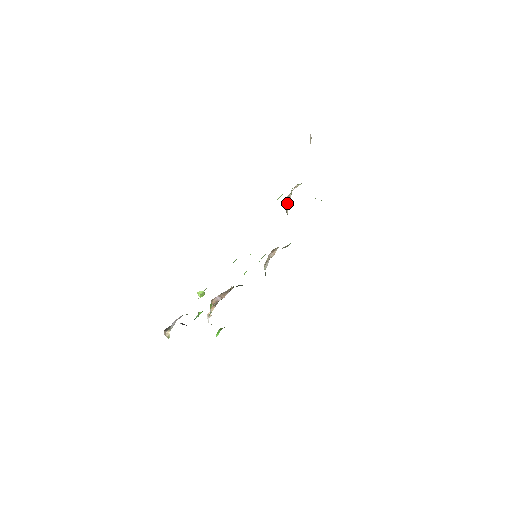
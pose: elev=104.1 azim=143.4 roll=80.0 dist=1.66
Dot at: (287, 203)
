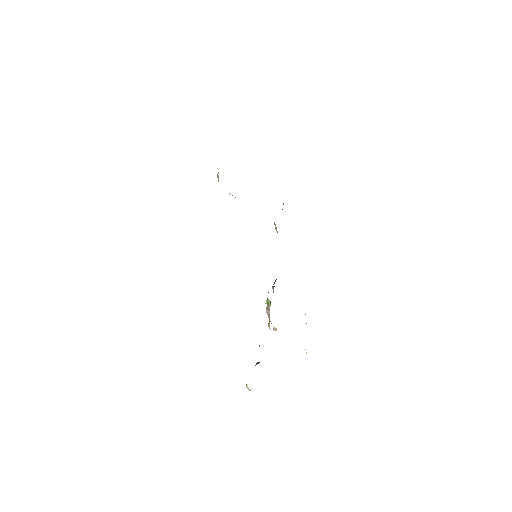
Dot at: (230, 194)
